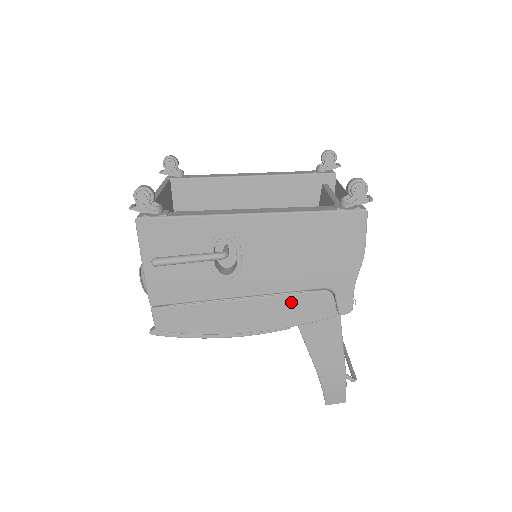
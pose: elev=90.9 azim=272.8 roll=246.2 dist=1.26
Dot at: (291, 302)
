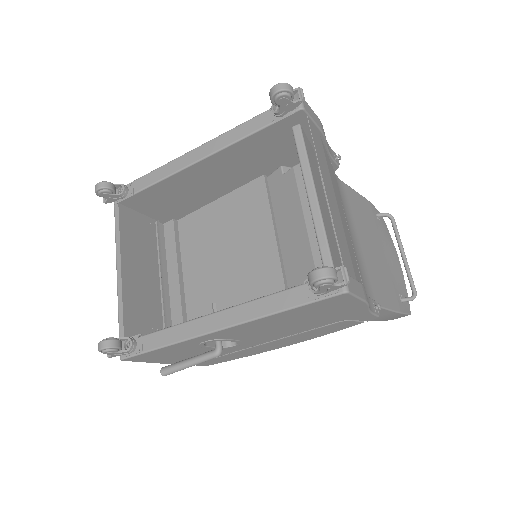
Dot at: (309, 333)
